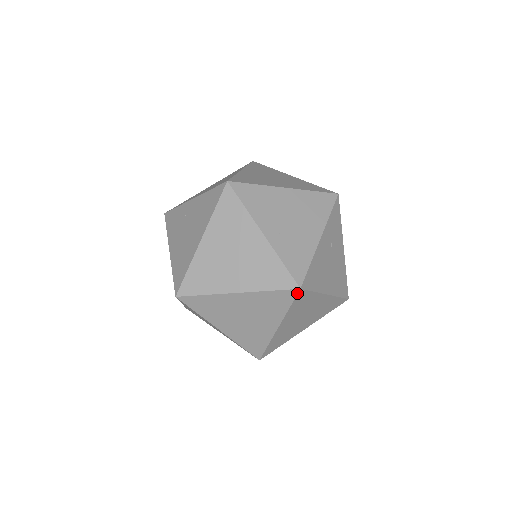
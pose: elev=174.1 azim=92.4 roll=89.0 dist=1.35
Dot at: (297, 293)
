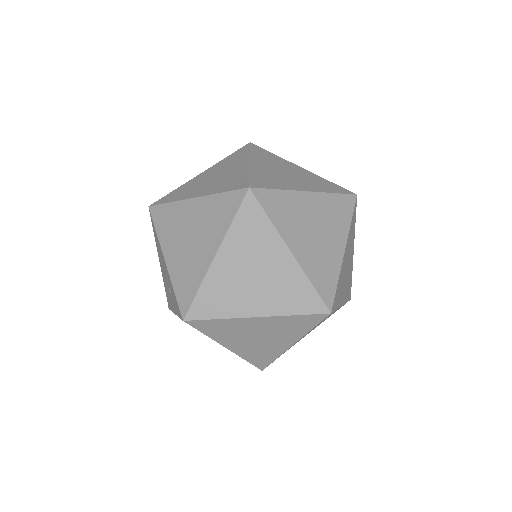
Dot at: (355, 200)
